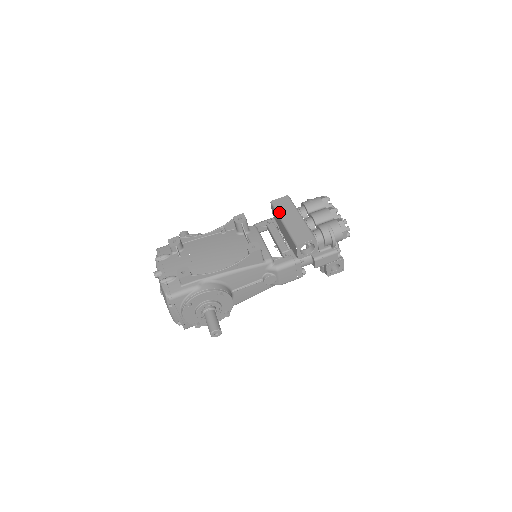
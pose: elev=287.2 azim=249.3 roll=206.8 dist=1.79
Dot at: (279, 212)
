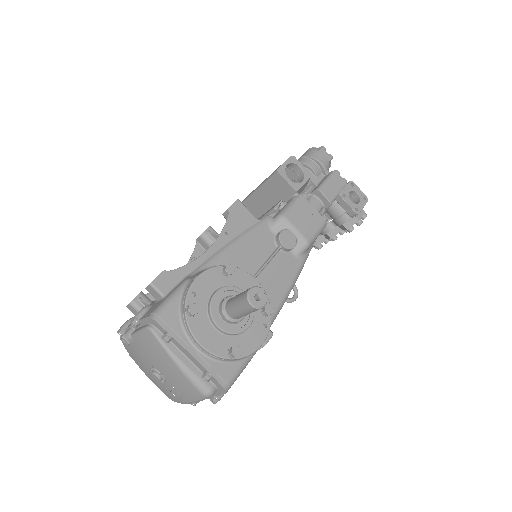
Dot at: (242, 201)
